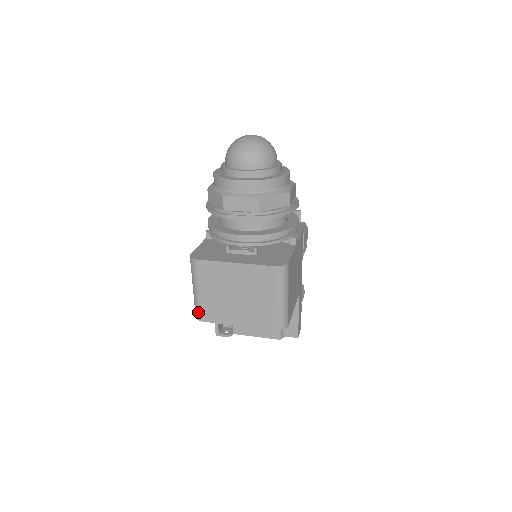
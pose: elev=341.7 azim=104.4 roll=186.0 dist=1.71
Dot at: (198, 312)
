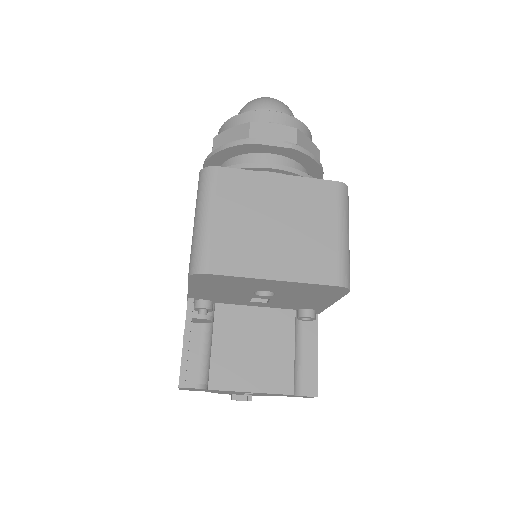
Dot at: (202, 256)
